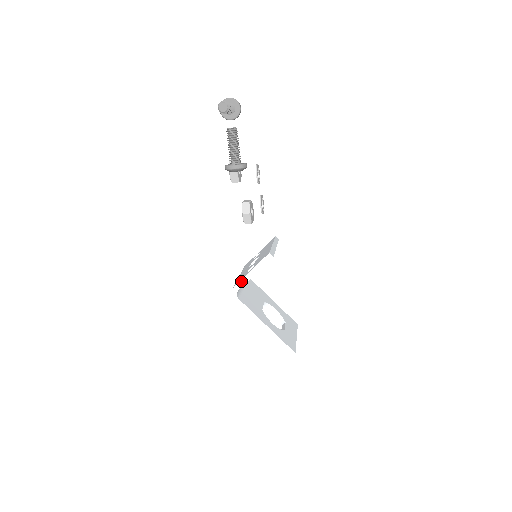
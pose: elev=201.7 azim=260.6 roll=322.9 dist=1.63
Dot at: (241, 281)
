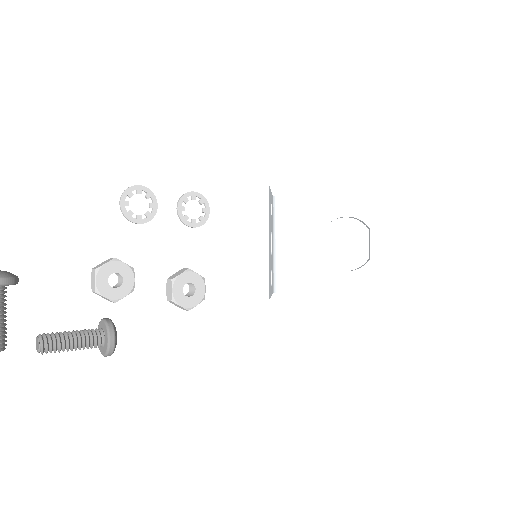
Dot at: occluded
